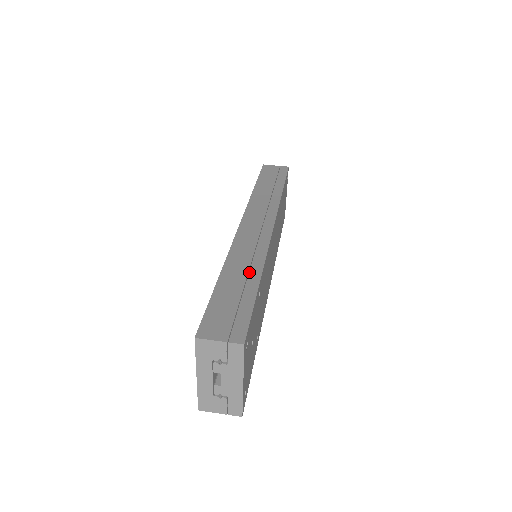
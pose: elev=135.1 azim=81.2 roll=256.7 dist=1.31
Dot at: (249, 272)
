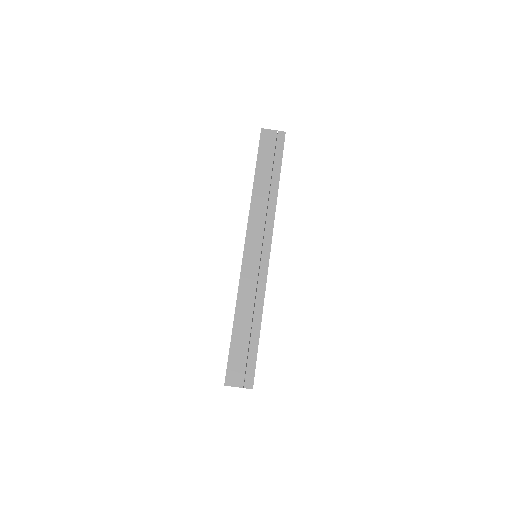
Dot at: (253, 316)
